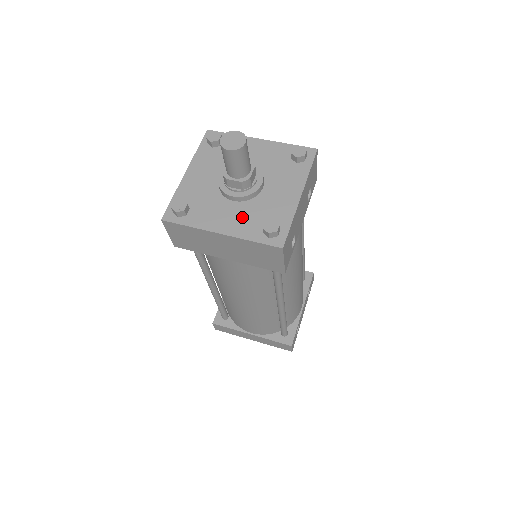
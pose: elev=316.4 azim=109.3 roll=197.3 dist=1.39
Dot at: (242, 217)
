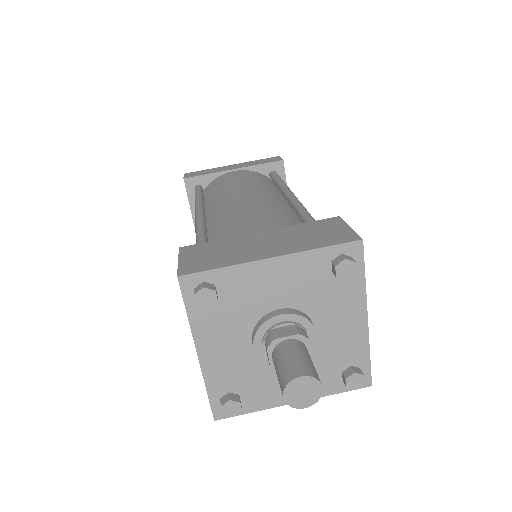
Dot at: occluded
